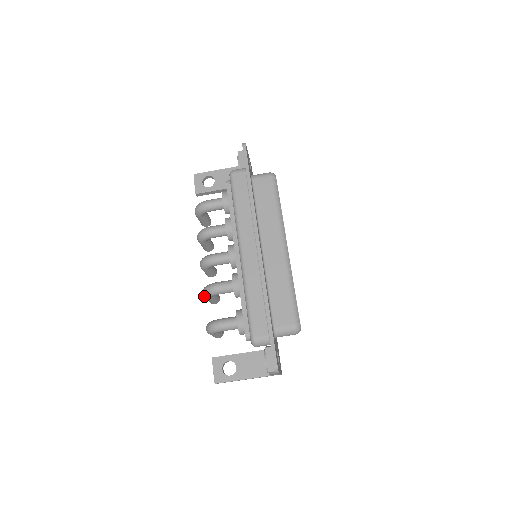
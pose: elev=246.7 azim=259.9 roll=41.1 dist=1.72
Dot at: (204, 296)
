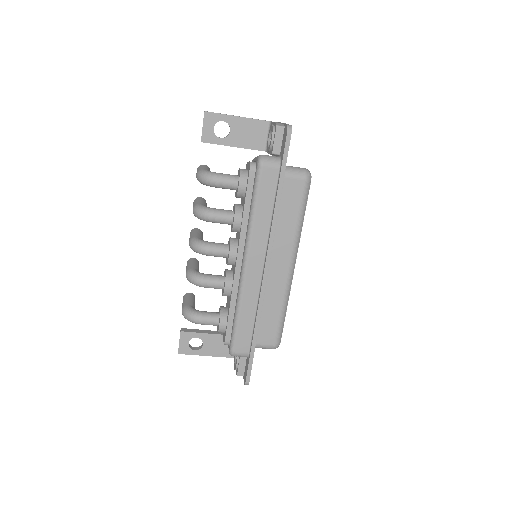
Dot at: (187, 279)
